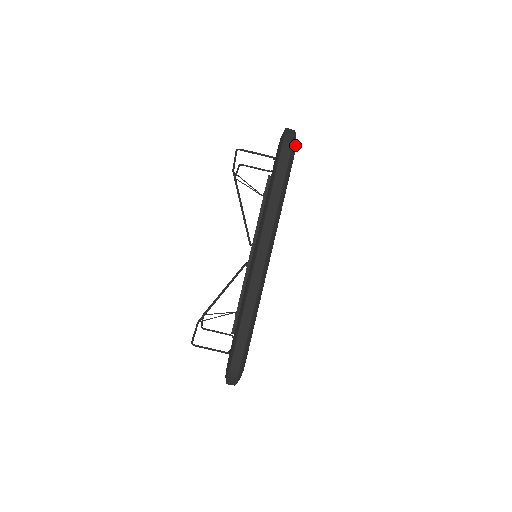
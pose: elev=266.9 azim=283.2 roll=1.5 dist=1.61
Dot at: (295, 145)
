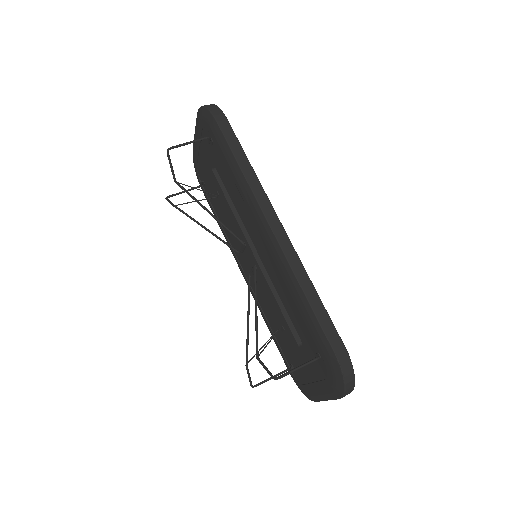
Dot at: occluded
